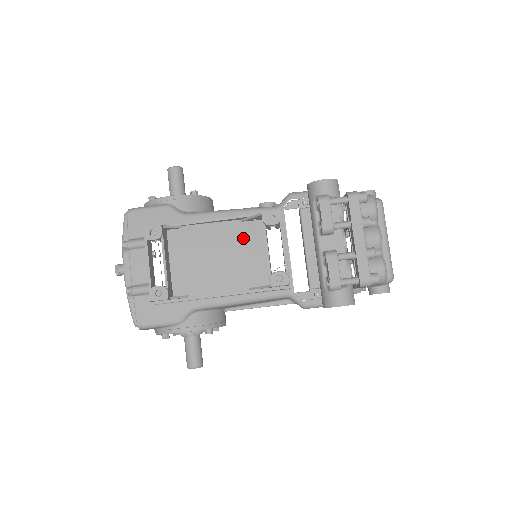
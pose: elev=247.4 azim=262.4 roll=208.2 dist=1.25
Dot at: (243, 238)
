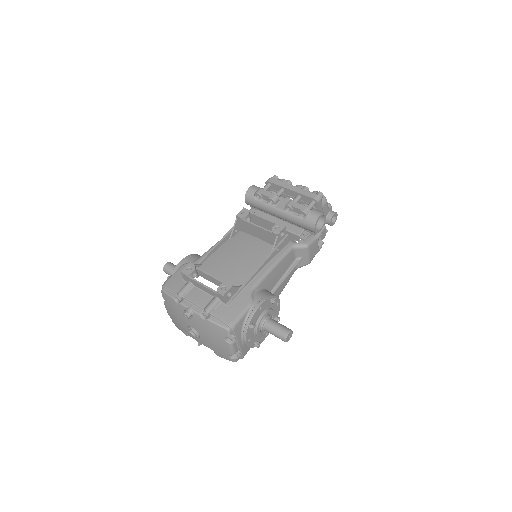
Dot at: (240, 243)
